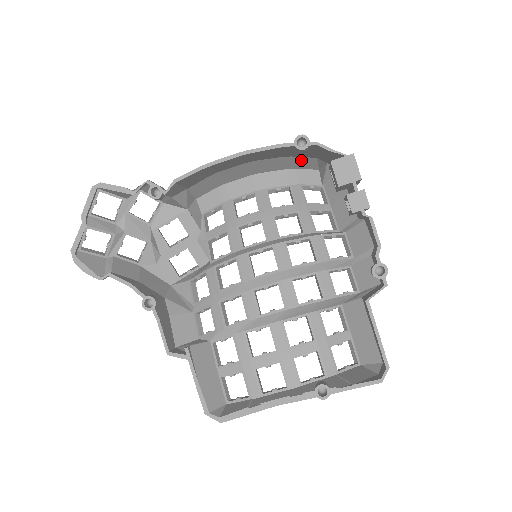
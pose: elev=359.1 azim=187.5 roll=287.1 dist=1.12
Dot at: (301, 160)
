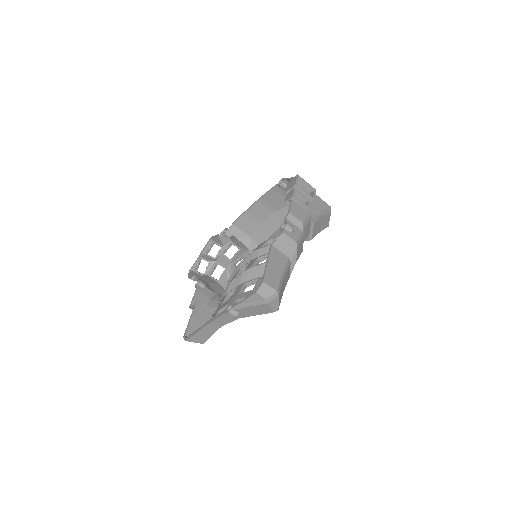
Dot at: occluded
